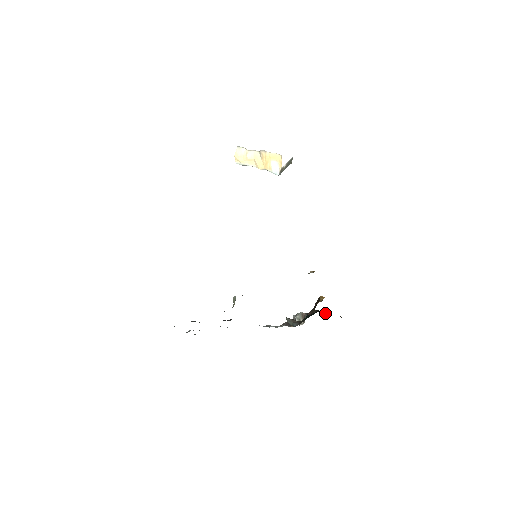
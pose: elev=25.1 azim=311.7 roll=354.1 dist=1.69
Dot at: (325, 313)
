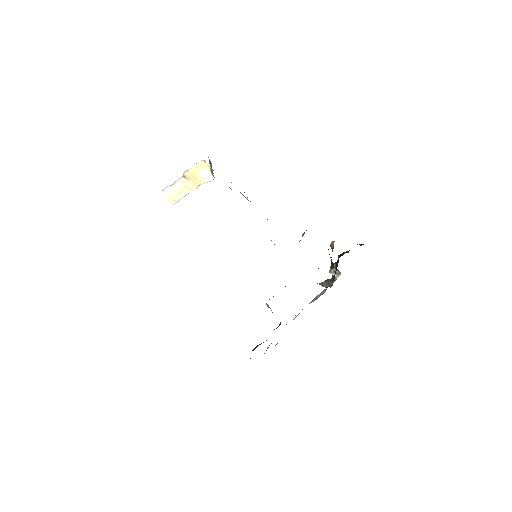
Dot at: (347, 252)
